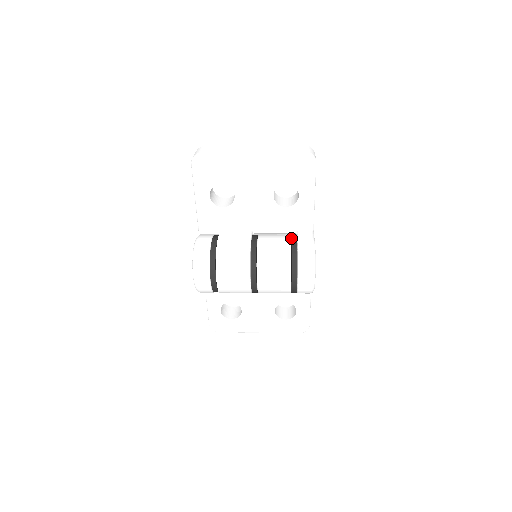
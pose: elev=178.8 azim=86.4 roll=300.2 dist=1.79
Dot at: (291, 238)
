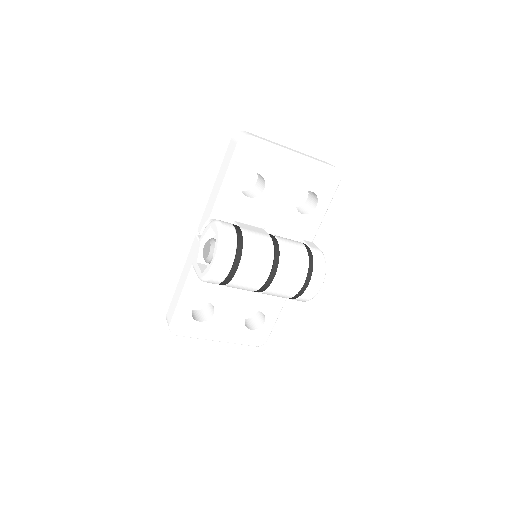
Dot at: (303, 244)
